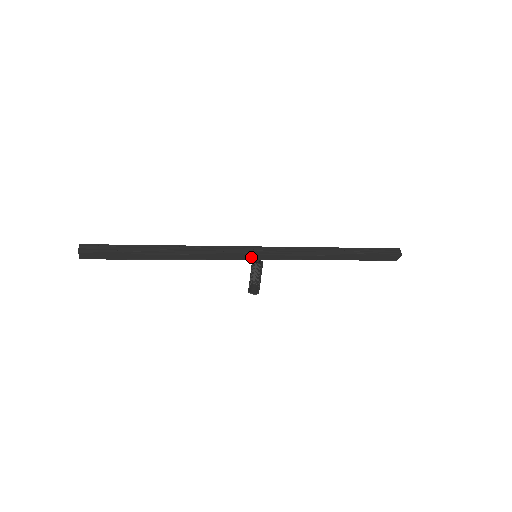
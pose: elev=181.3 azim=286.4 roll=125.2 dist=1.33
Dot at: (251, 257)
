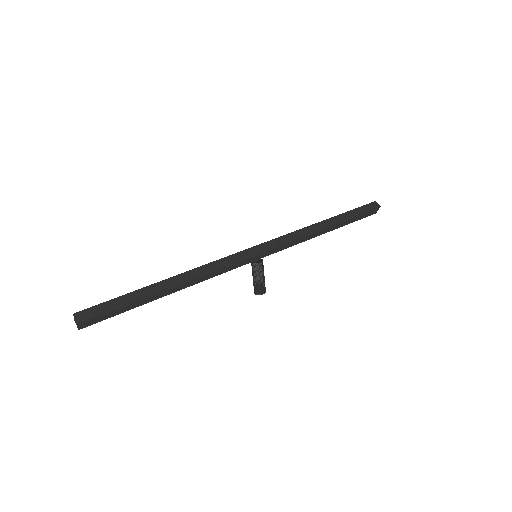
Dot at: (252, 259)
